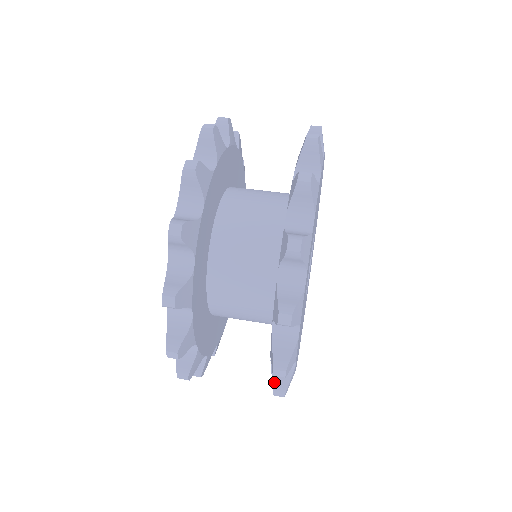
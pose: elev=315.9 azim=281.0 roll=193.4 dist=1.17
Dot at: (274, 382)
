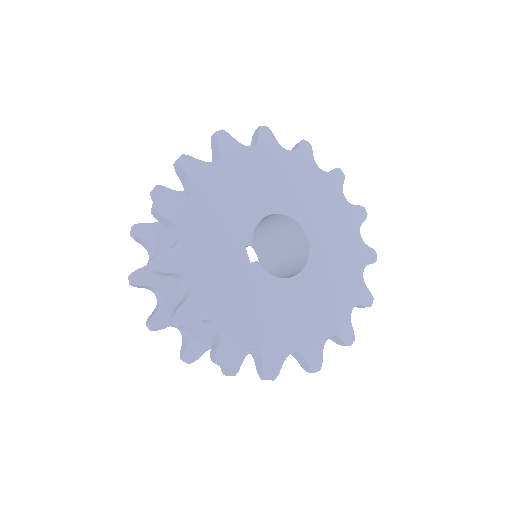
Dot at: occluded
